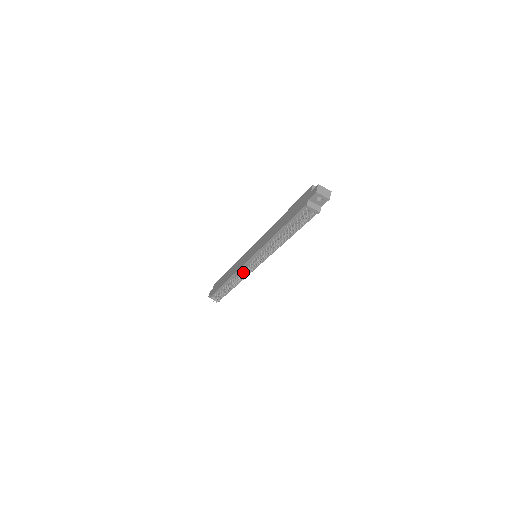
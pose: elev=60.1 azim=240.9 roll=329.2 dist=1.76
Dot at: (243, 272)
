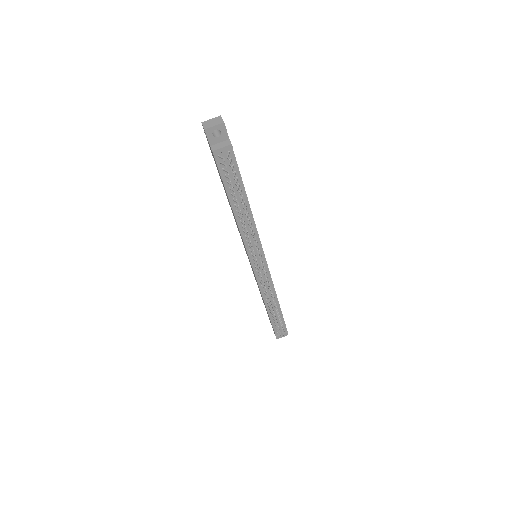
Dot at: occluded
